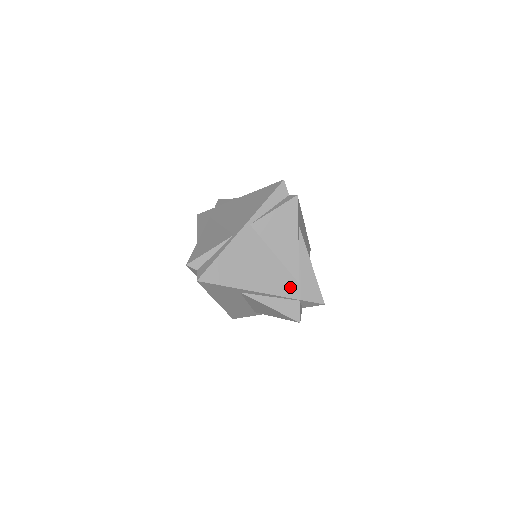
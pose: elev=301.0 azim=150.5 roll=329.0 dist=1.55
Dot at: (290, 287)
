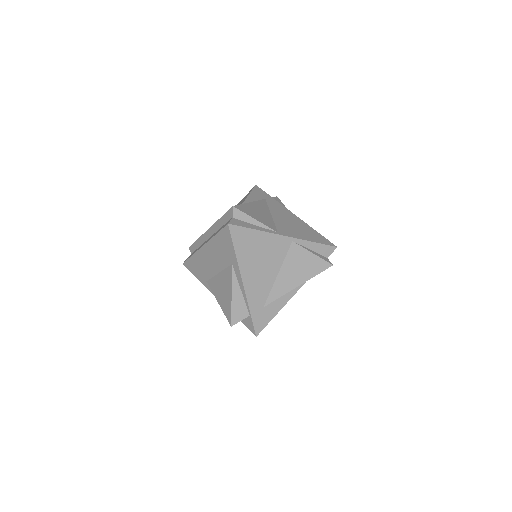
Dot at: (258, 302)
